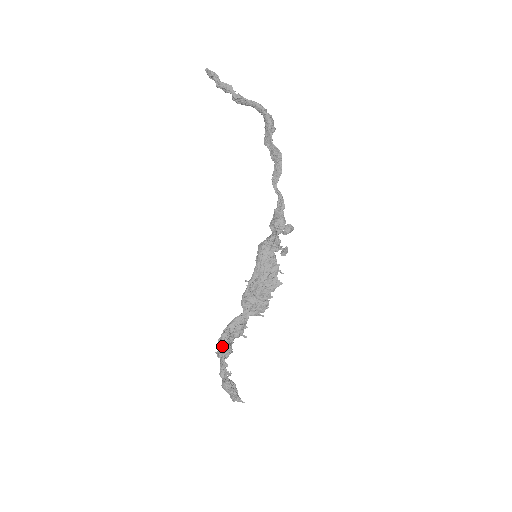
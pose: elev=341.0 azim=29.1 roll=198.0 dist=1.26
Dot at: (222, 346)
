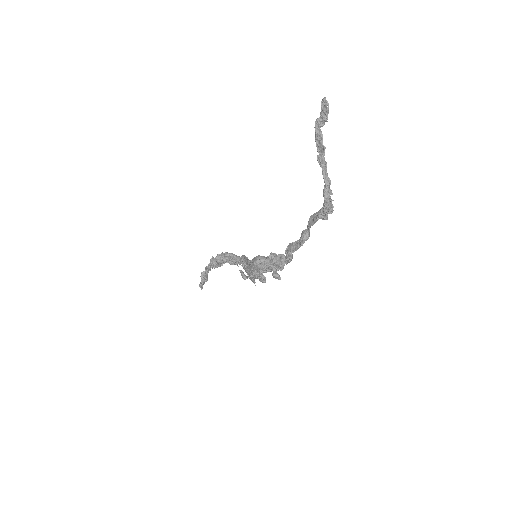
Dot at: occluded
